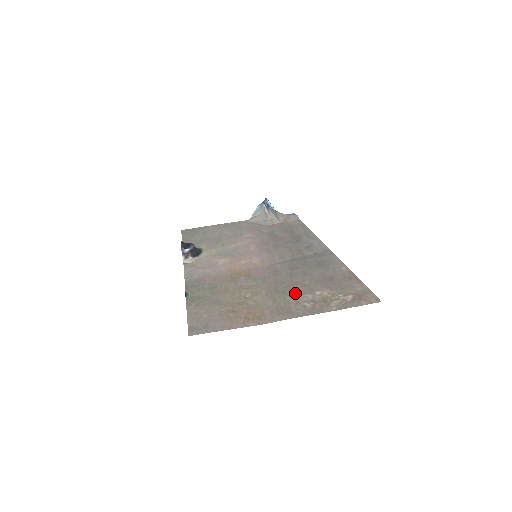
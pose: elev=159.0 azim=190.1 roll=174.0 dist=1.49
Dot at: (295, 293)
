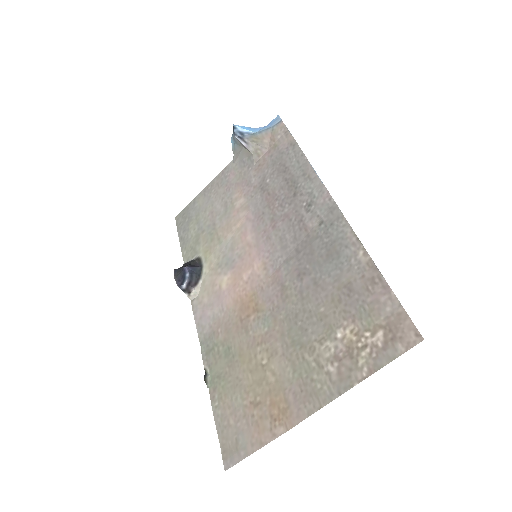
Dot at: (313, 342)
